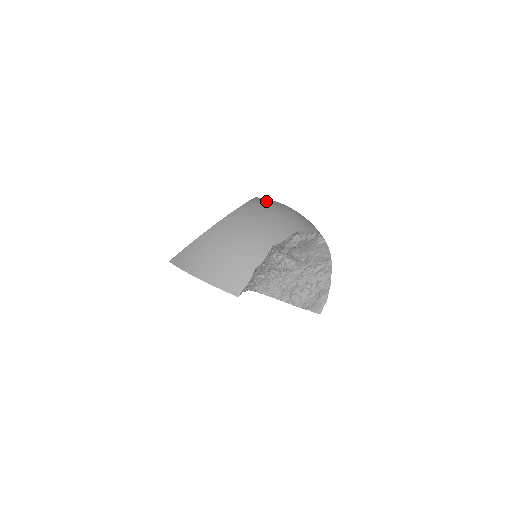
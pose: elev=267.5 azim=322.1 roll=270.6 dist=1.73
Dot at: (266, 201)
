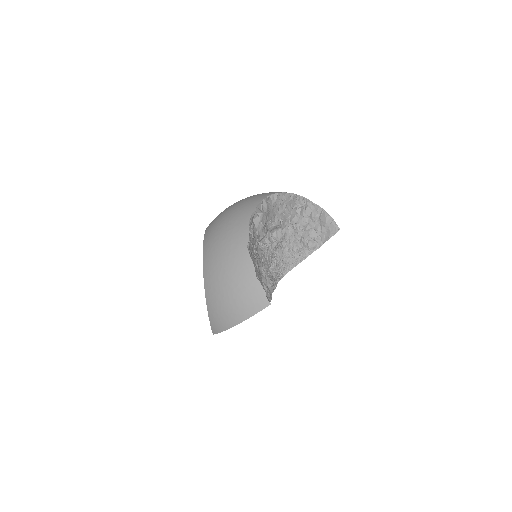
Dot at: (212, 225)
